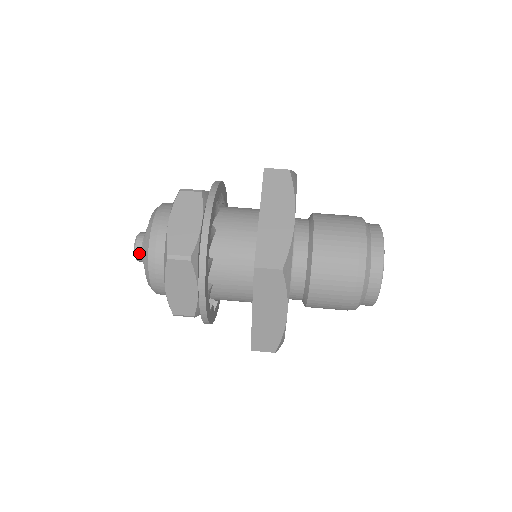
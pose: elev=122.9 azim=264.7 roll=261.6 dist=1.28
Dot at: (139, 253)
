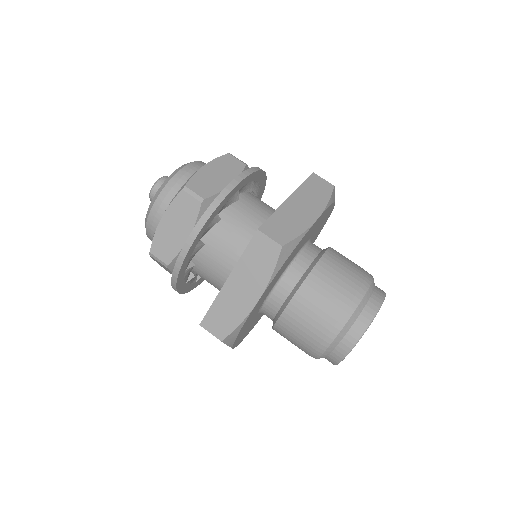
Dot at: occluded
